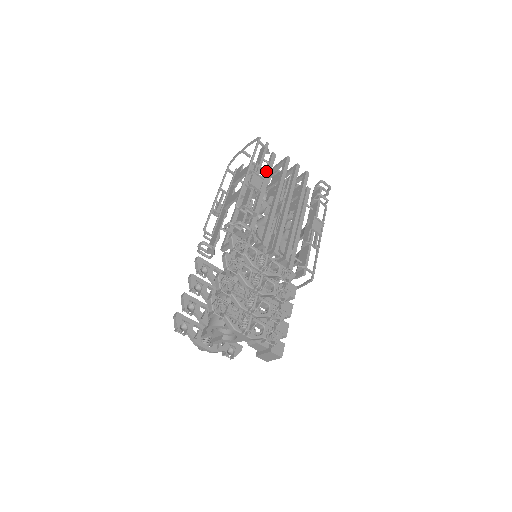
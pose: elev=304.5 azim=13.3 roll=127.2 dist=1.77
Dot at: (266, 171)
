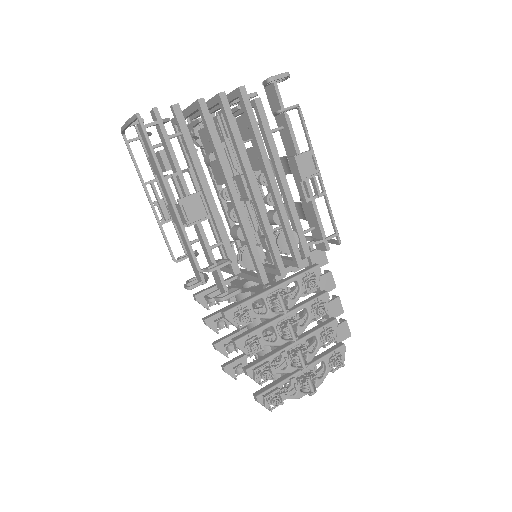
Dot at: (188, 154)
